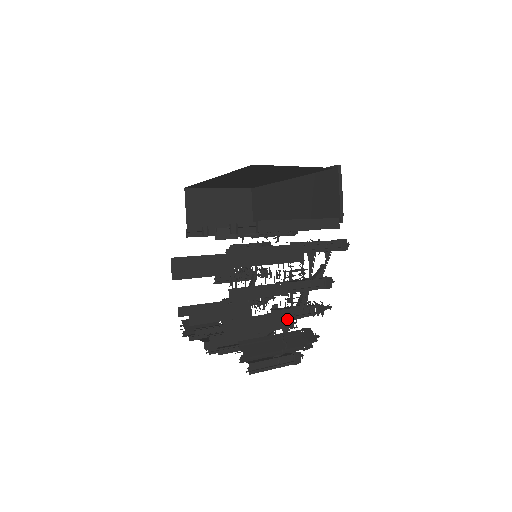
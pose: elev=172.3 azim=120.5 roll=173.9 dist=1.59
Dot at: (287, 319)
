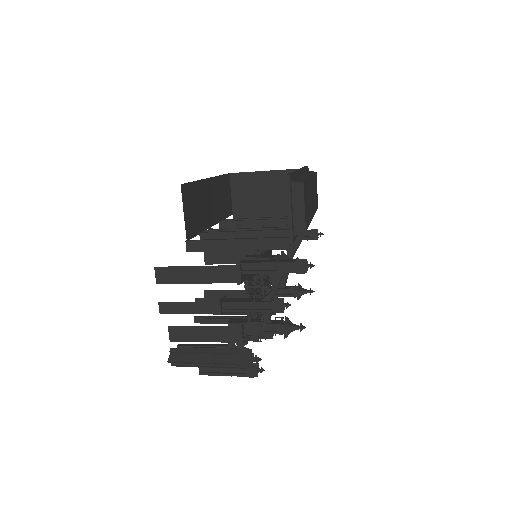
Dot at: (235, 334)
